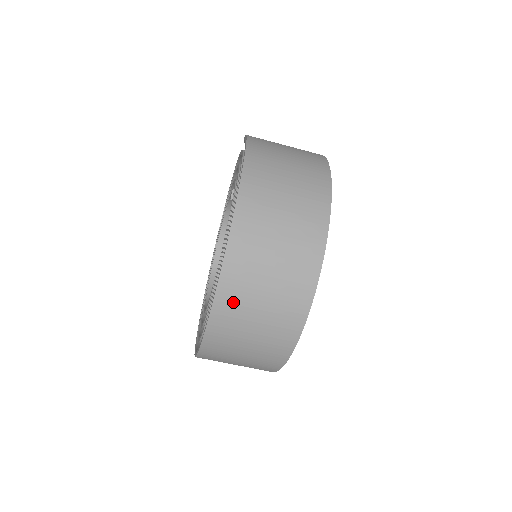
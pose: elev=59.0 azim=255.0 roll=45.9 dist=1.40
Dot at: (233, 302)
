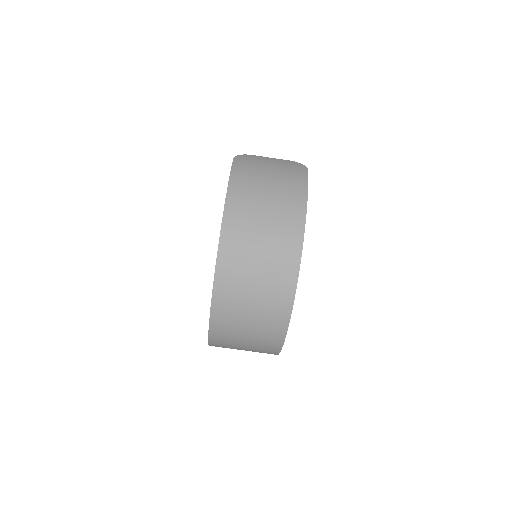
Dot at: (223, 338)
